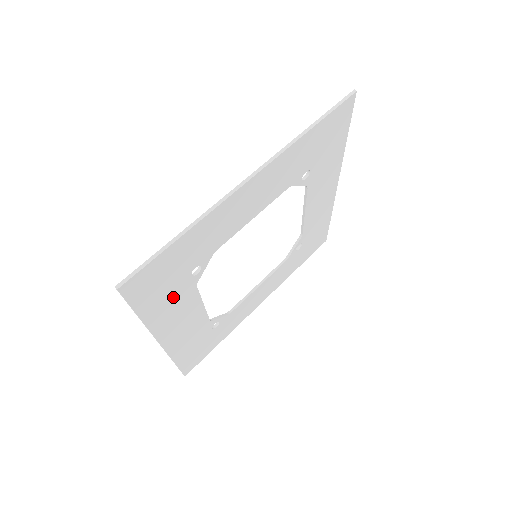
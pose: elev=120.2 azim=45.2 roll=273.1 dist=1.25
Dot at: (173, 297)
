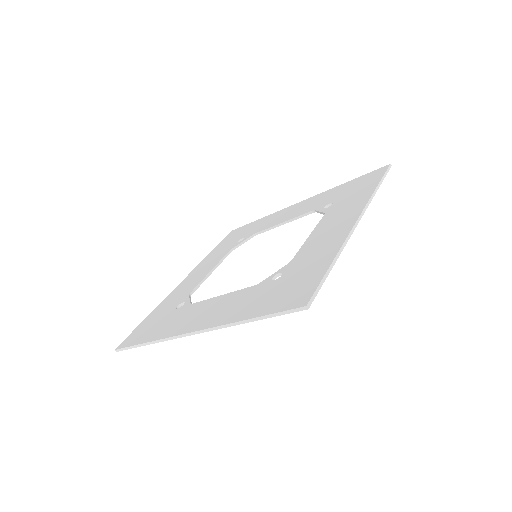
Dot at: occluded
